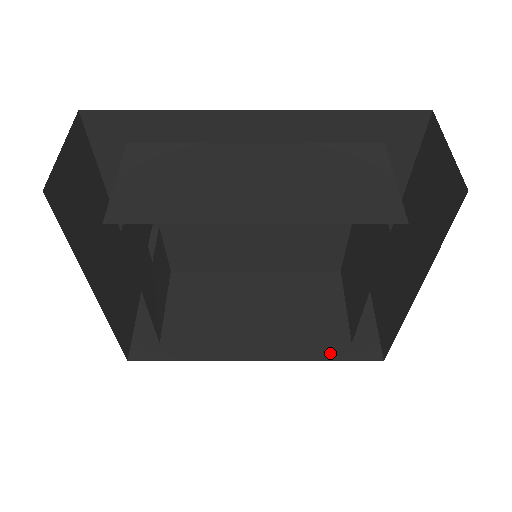
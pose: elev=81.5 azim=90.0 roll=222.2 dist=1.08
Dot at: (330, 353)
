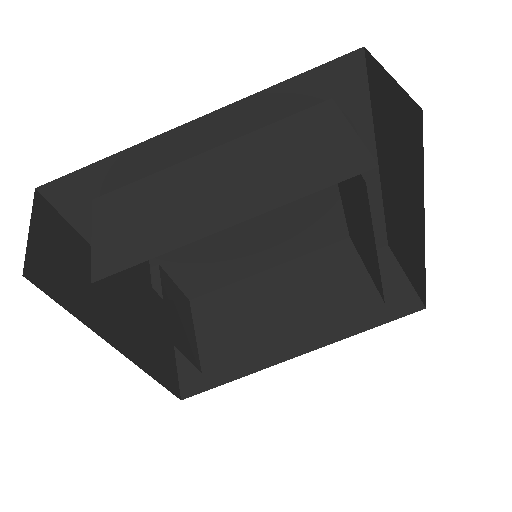
Dot at: (370, 321)
